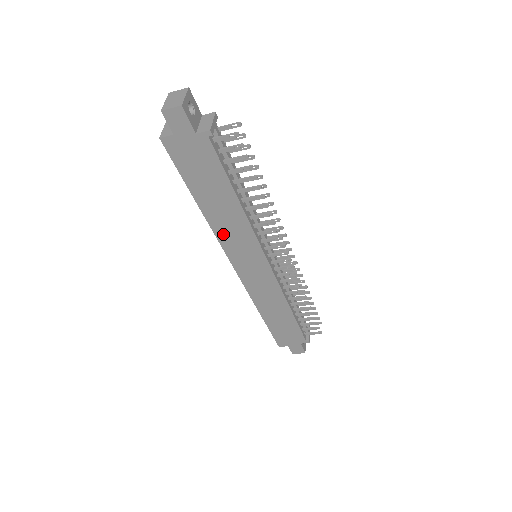
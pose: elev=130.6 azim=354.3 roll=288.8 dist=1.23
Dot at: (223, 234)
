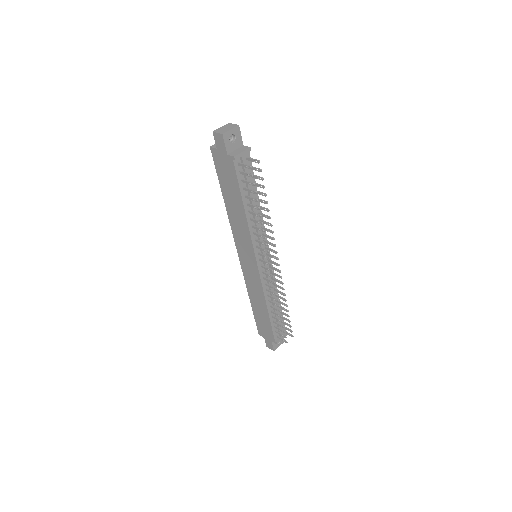
Dot at: (235, 227)
